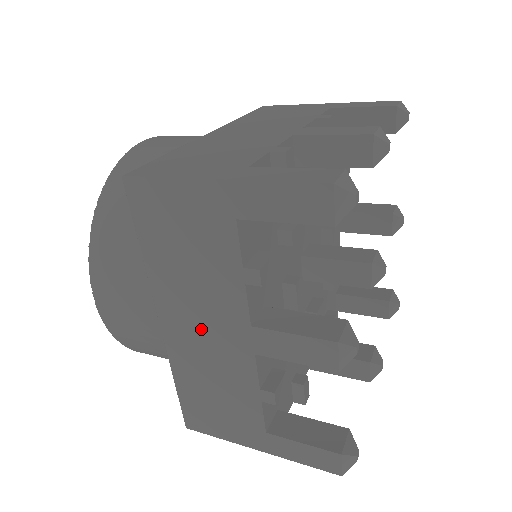
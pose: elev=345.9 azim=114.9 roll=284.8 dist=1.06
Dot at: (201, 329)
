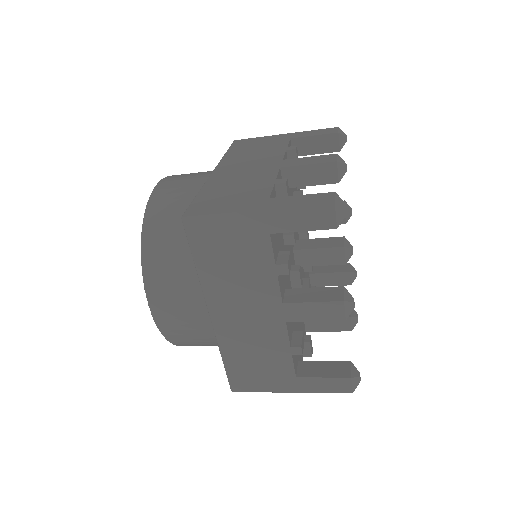
Dot at: (244, 313)
